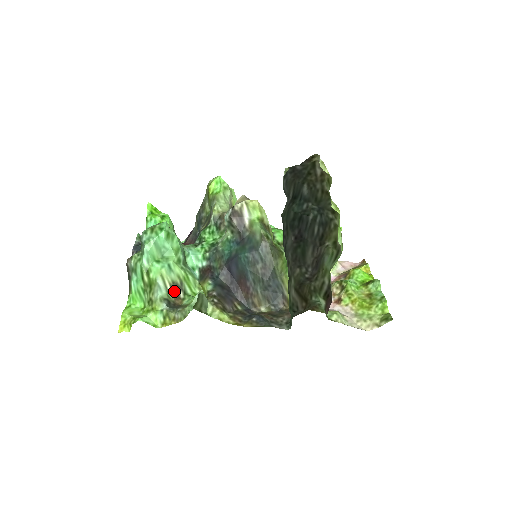
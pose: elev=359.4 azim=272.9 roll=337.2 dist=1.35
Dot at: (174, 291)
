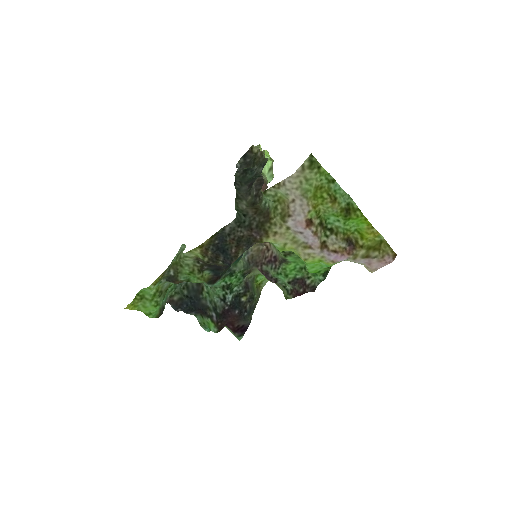
Dot at: occluded
